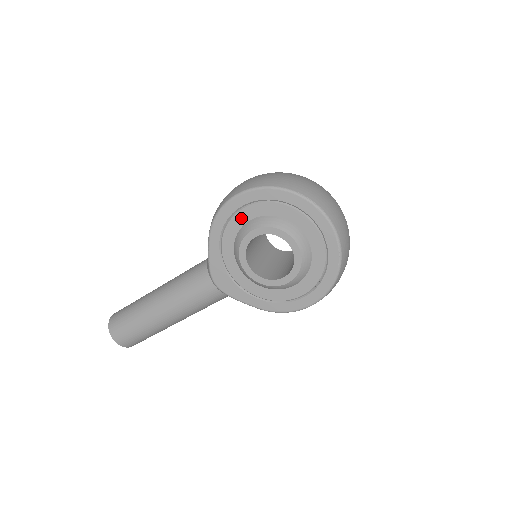
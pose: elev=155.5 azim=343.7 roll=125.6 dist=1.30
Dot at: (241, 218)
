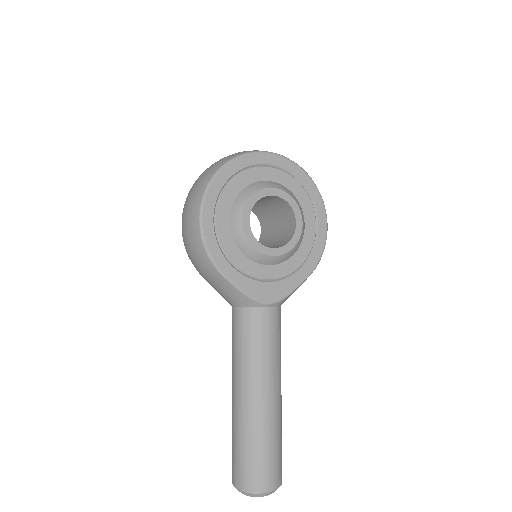
Dot at: (223, 227)
